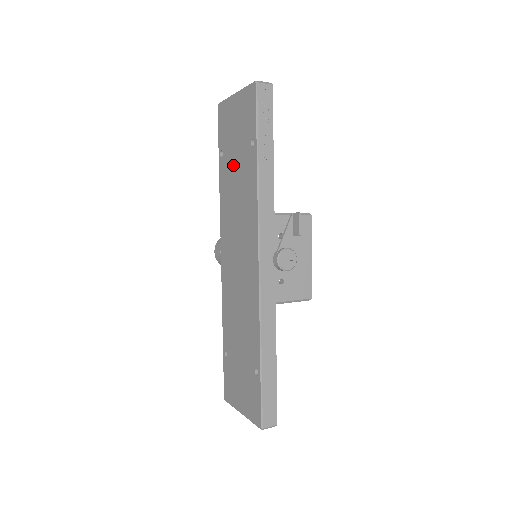
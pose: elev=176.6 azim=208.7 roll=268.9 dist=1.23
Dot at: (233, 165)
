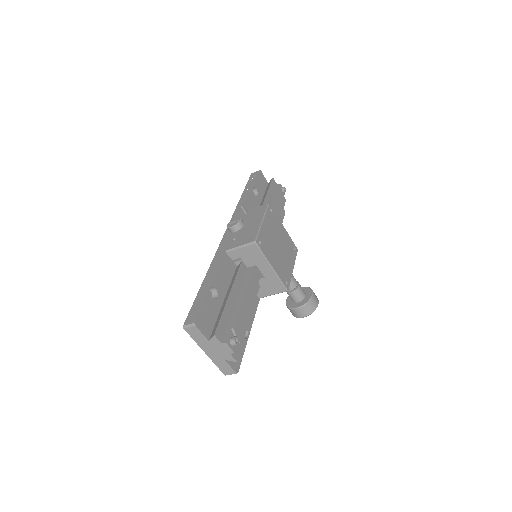
Dot at: occluded
